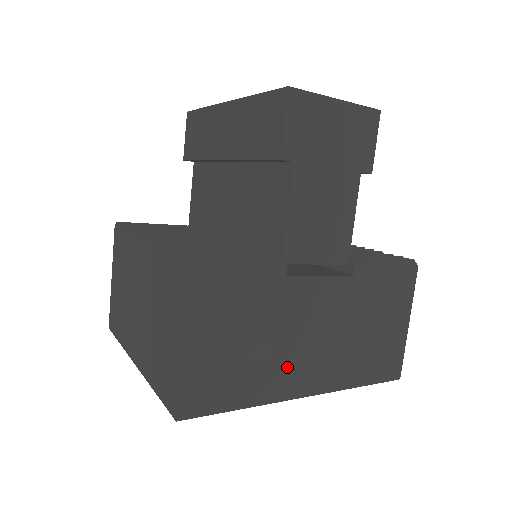
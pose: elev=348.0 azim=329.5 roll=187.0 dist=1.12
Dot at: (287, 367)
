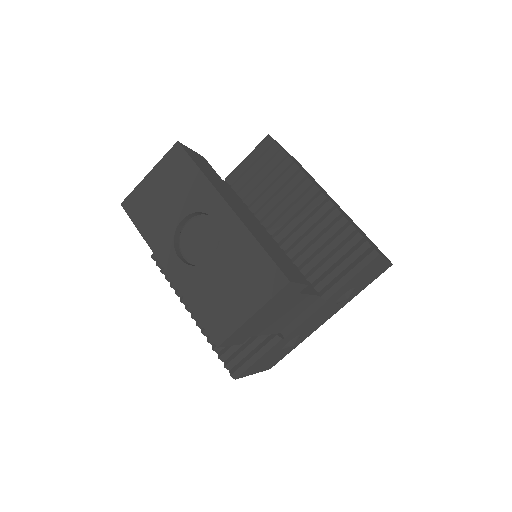
Dot at: (310, 330)
